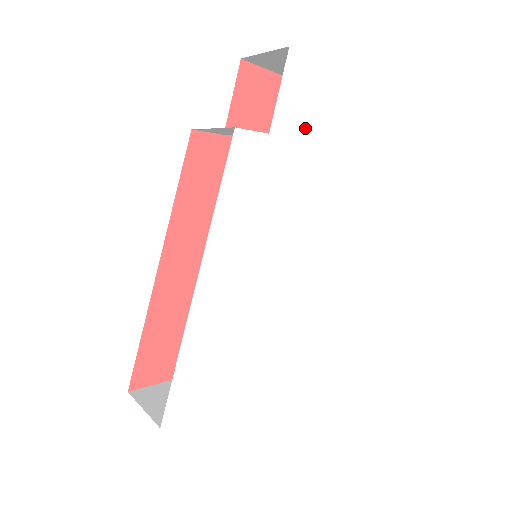
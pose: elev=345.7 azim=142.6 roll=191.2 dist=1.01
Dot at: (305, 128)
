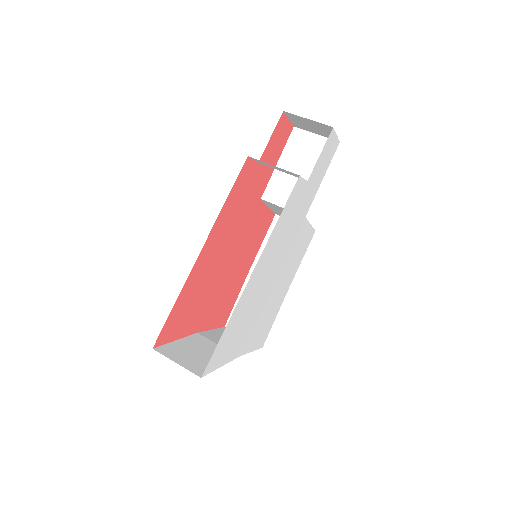
Dot at: (318, 179)
